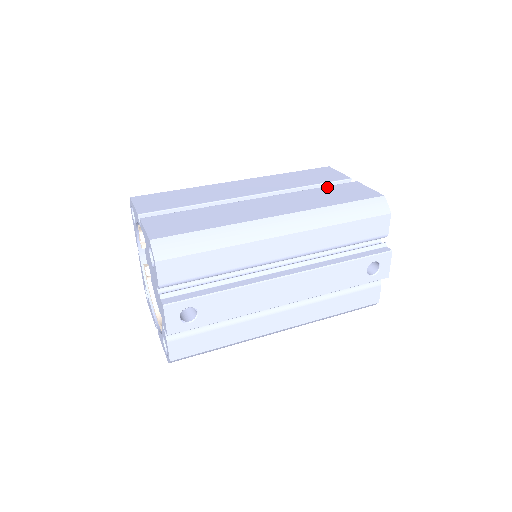
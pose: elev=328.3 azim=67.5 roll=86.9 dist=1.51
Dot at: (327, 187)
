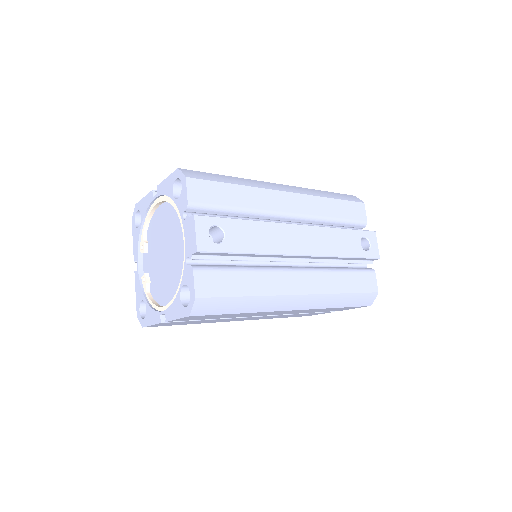
Dot at: occluded
